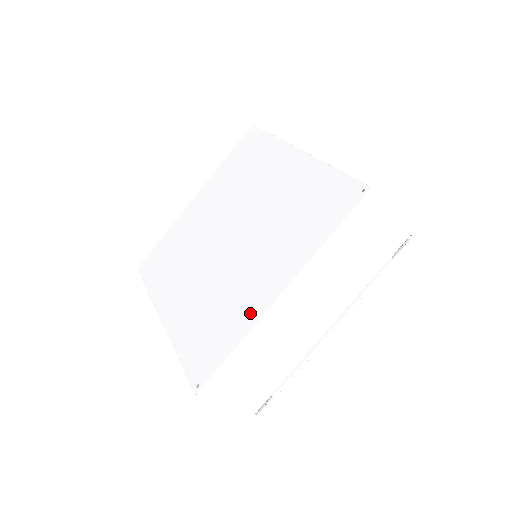
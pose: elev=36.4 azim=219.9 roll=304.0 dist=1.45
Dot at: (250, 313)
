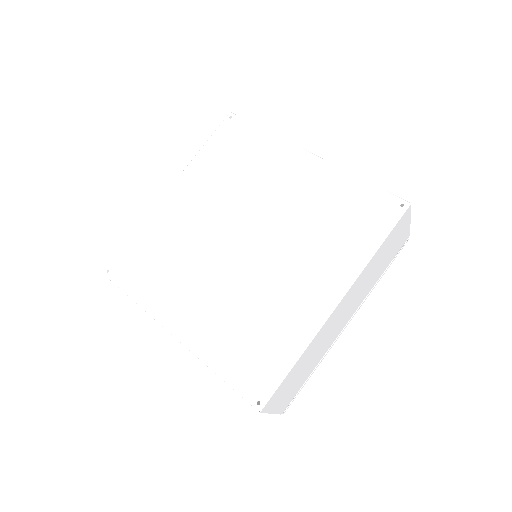
Dot at: (304, 324)
